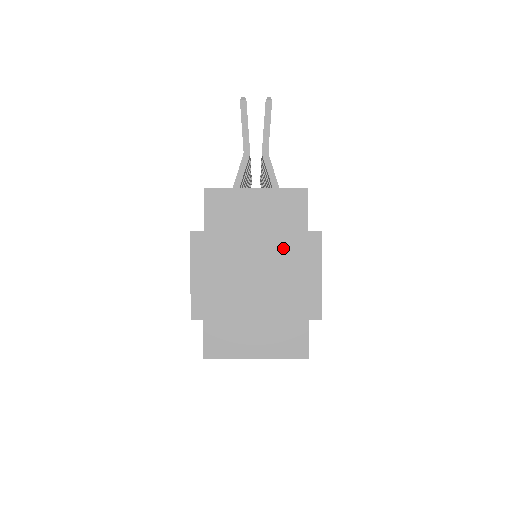
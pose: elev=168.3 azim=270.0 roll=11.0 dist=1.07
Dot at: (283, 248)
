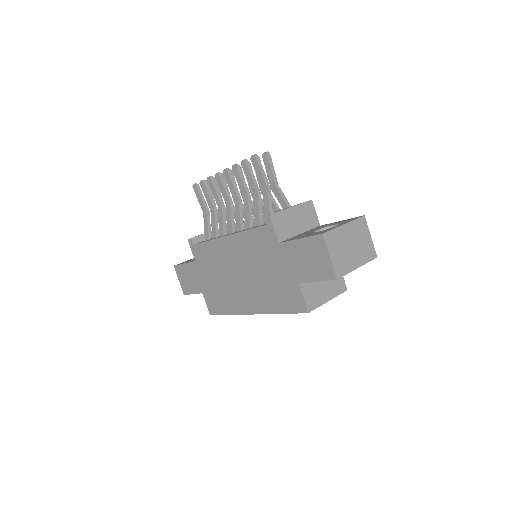
Dot at: (356, 228)
